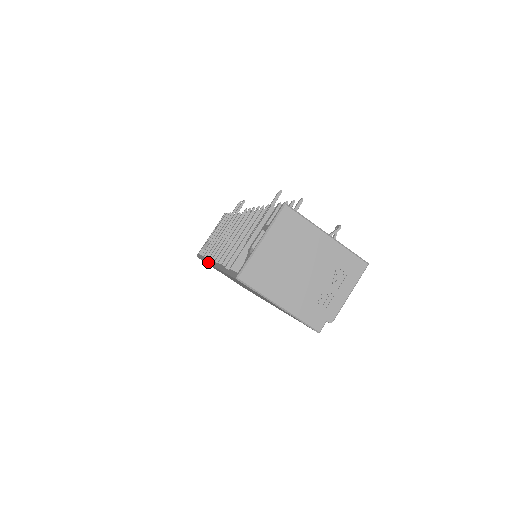
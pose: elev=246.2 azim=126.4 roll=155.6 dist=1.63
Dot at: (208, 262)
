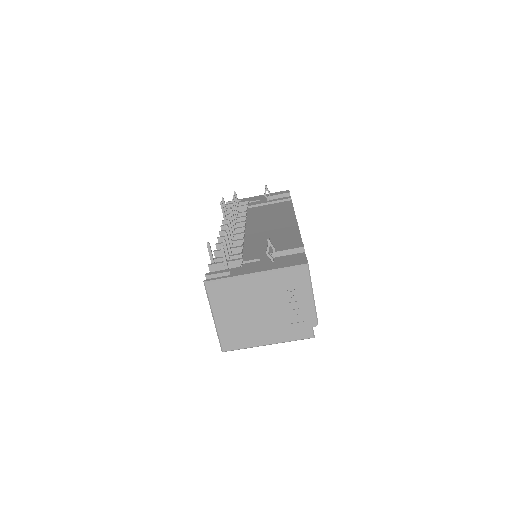
Dot at: occluded
